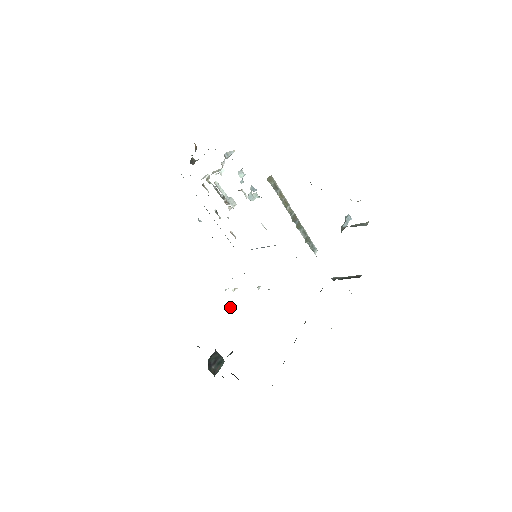
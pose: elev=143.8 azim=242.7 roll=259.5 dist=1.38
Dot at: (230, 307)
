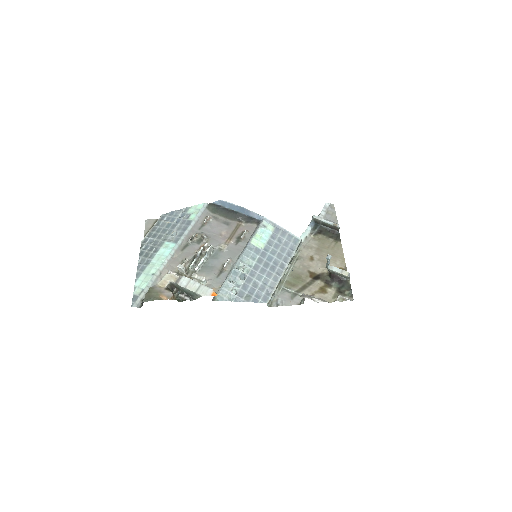
Dot at: occluded
